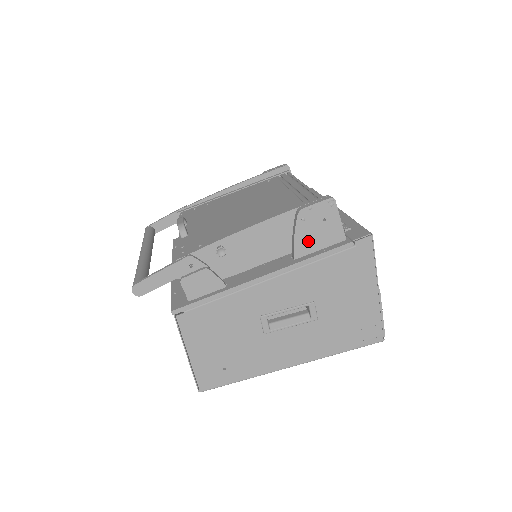
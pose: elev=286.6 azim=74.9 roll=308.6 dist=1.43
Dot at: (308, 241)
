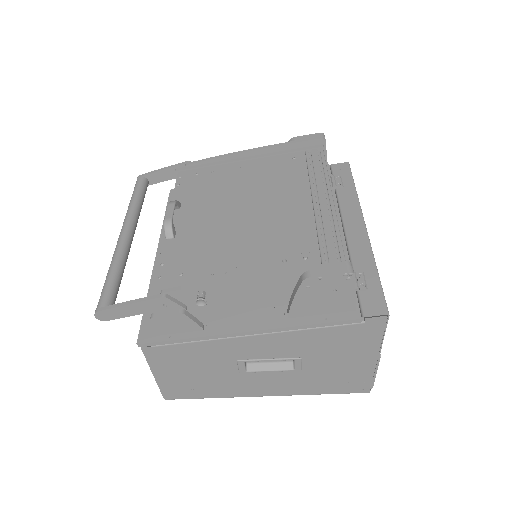
Dot at: (309, 305)
